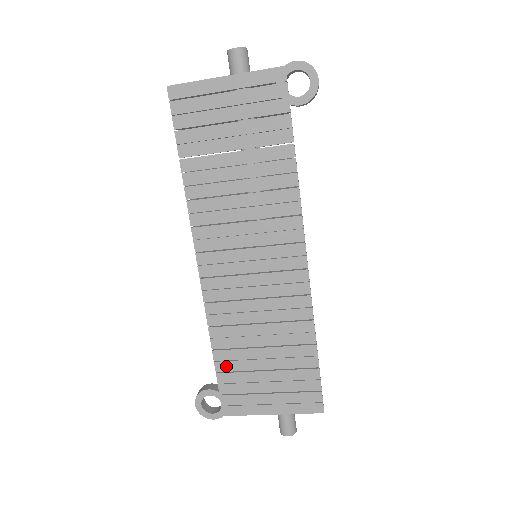
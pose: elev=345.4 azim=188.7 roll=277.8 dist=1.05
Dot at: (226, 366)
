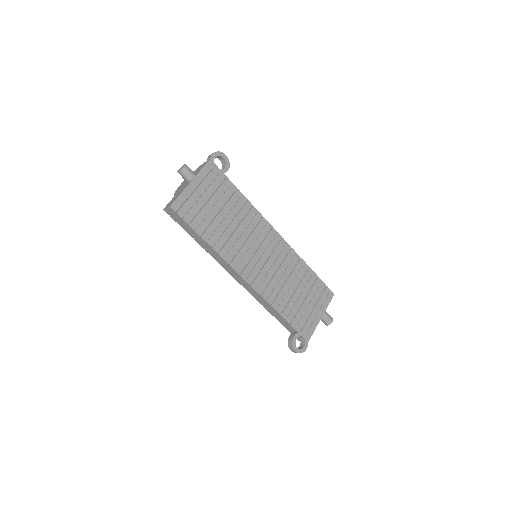
Dot at: (291, 316)
